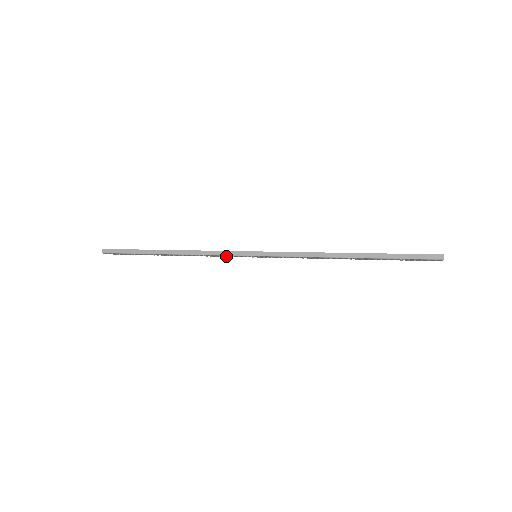
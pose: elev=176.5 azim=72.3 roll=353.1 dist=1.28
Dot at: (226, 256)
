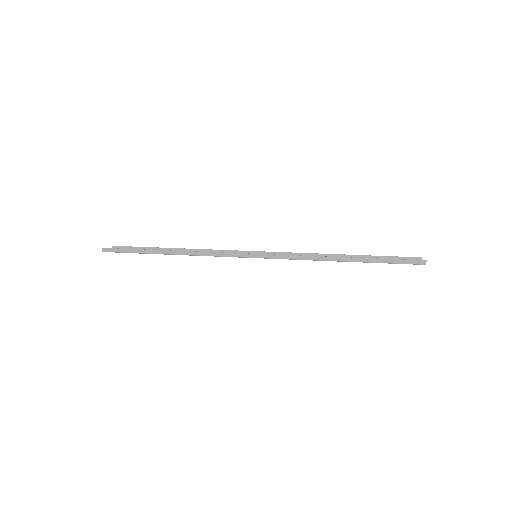
Dot at: occluded
